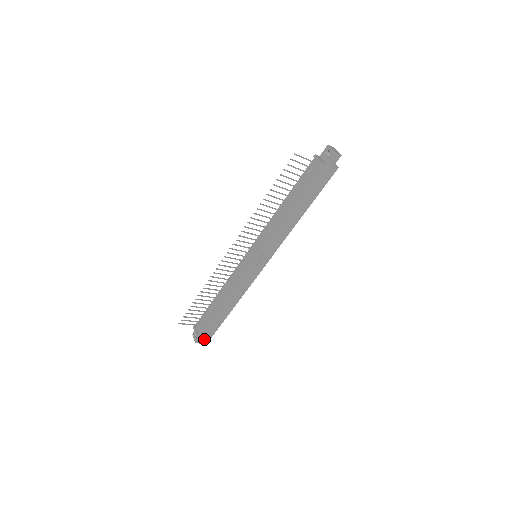
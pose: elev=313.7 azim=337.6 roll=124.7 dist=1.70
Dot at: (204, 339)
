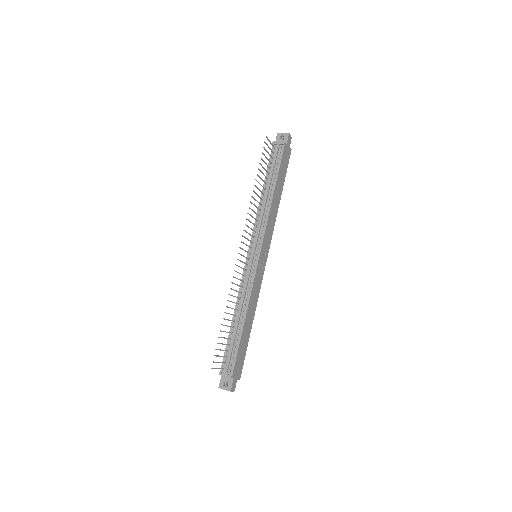
Dot at: (235, 383)
